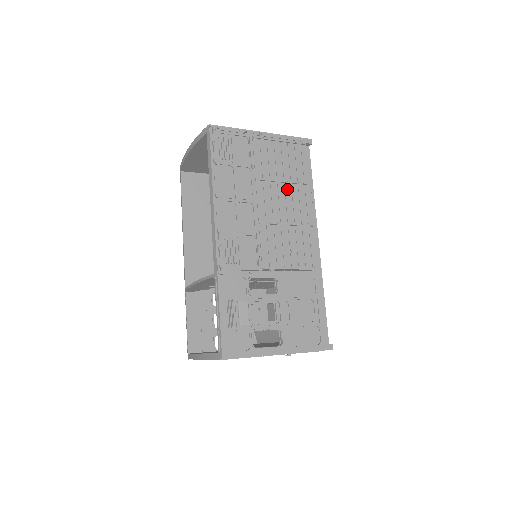
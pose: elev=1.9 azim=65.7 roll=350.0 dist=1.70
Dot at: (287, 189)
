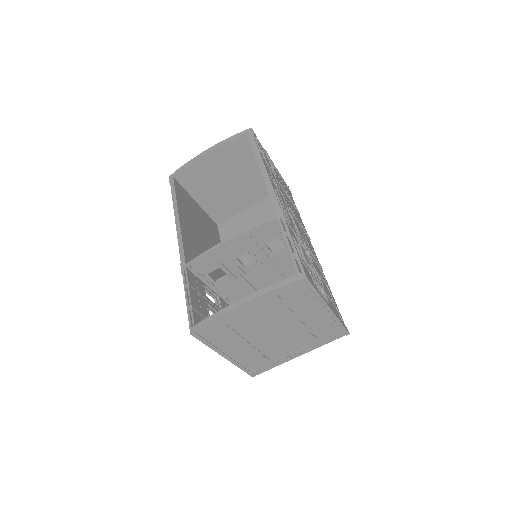
Dot at: (292, 205)
